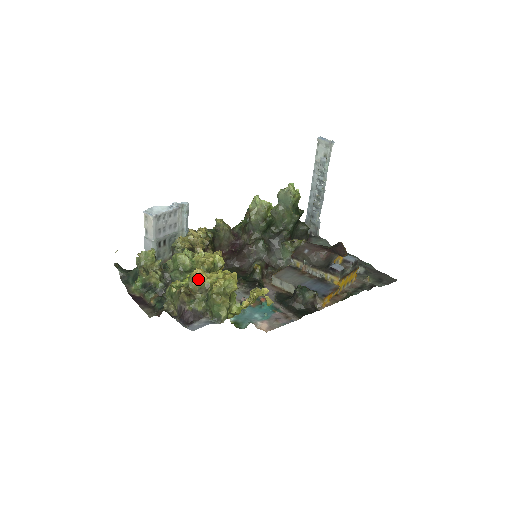
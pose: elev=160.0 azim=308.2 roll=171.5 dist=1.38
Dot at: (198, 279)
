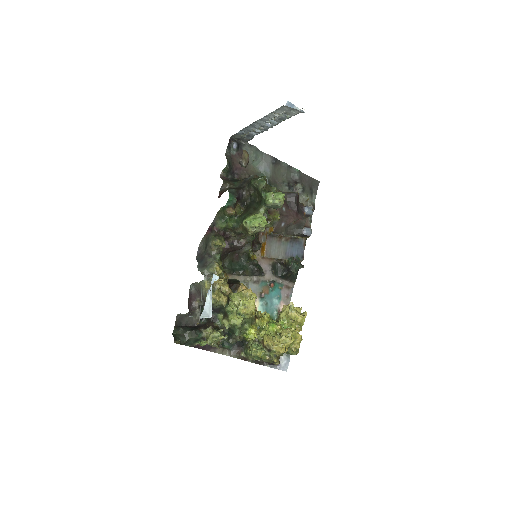
Dot at: occluded
